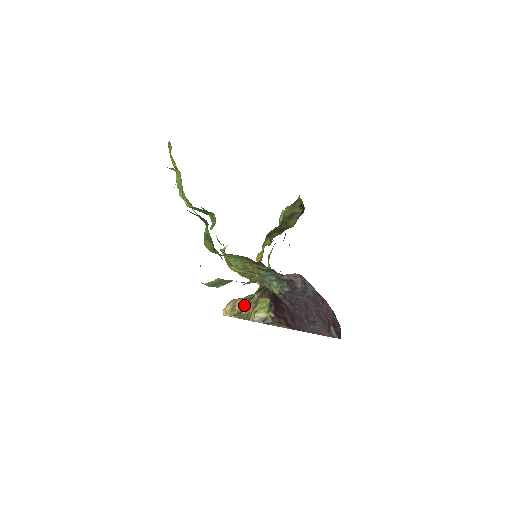
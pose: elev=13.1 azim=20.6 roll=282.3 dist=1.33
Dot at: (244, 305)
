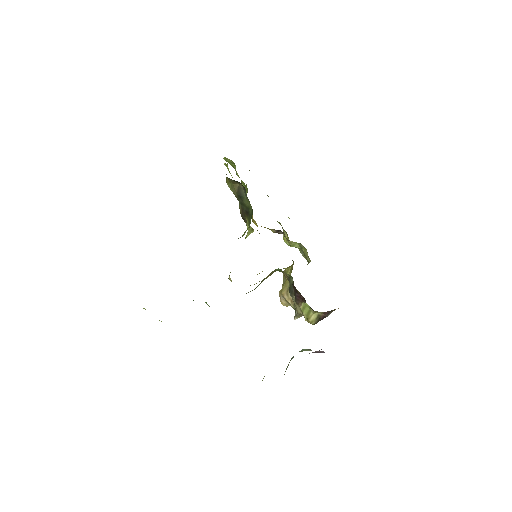
Dot at: occluded
